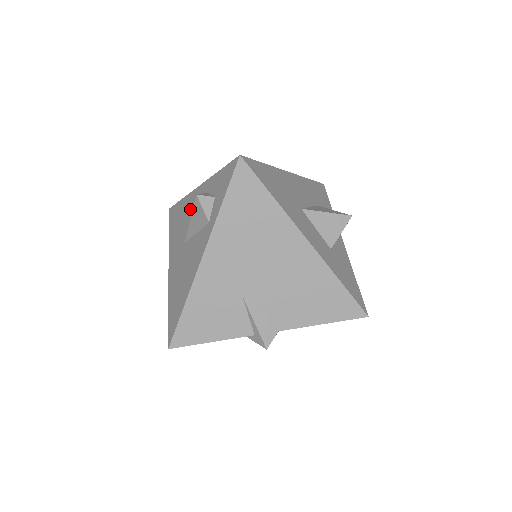
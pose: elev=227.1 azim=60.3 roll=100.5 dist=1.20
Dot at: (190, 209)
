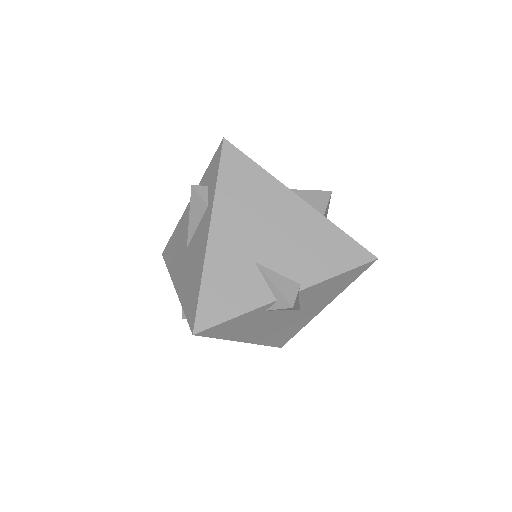
Dot at: (185, 224)
